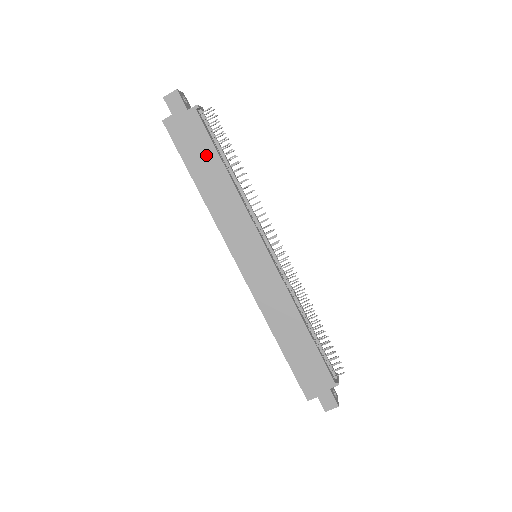
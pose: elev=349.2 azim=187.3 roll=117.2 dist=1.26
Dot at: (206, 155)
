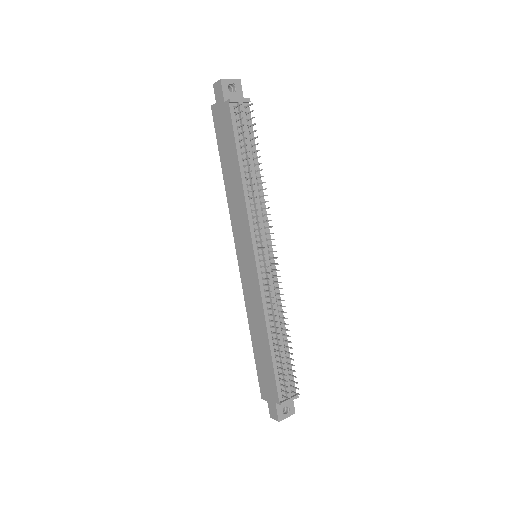
Dot at: (230, 149)
